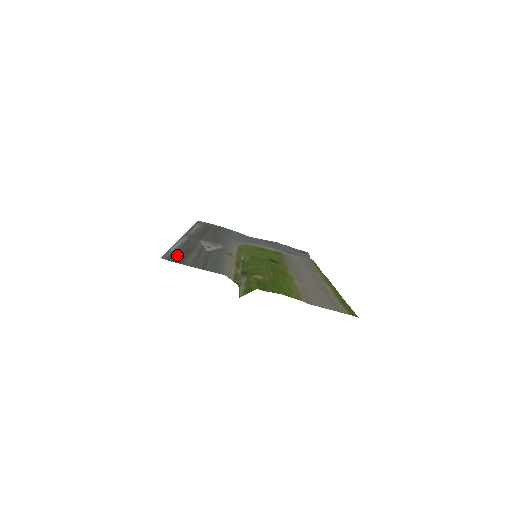
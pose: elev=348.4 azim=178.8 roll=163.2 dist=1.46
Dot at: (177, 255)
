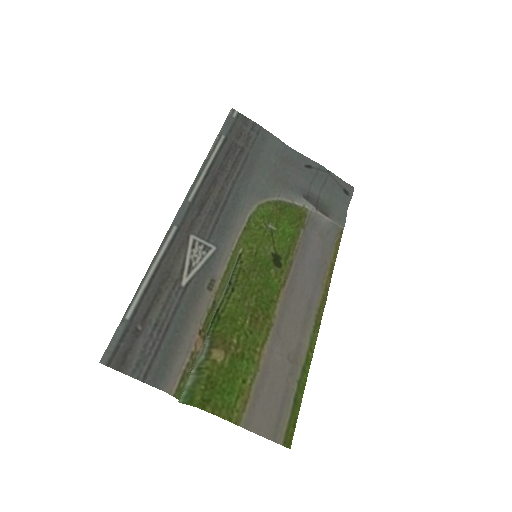
Dot at: (128, 334)
